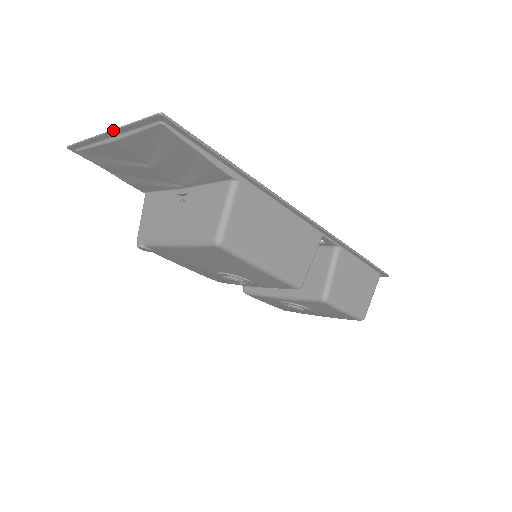
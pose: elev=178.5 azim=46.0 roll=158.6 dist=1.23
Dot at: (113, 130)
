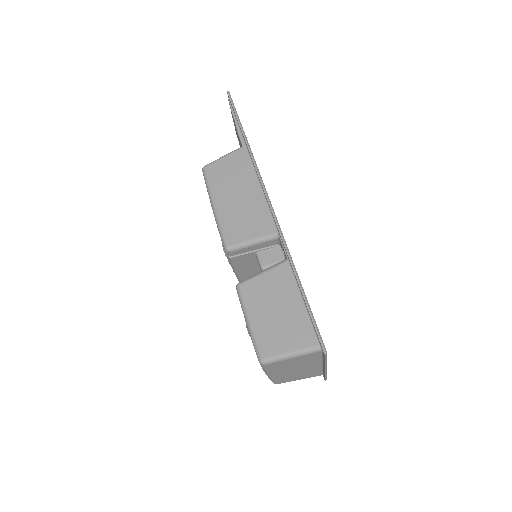
Dot at: occluded
